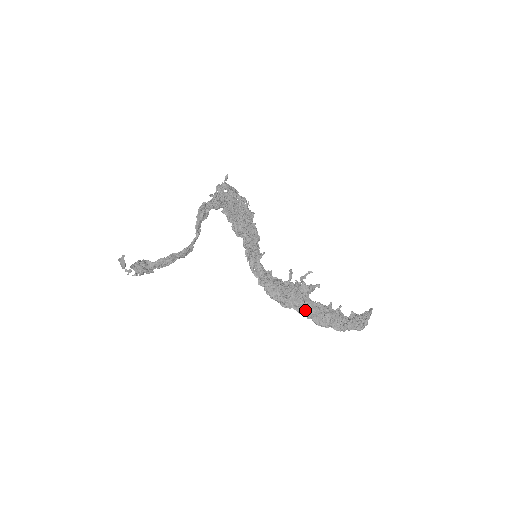
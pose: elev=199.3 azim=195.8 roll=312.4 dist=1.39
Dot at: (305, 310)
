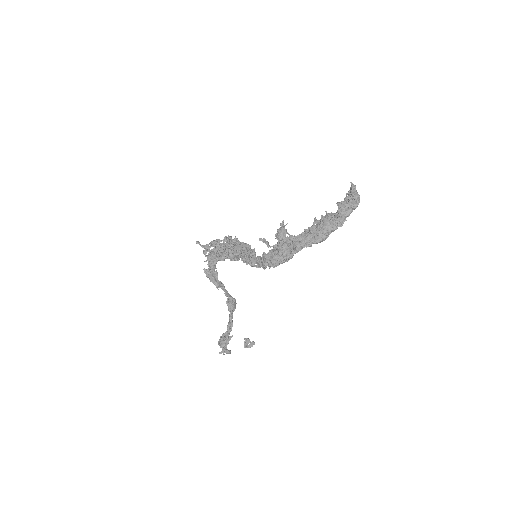
Dot at: (299, 245)
